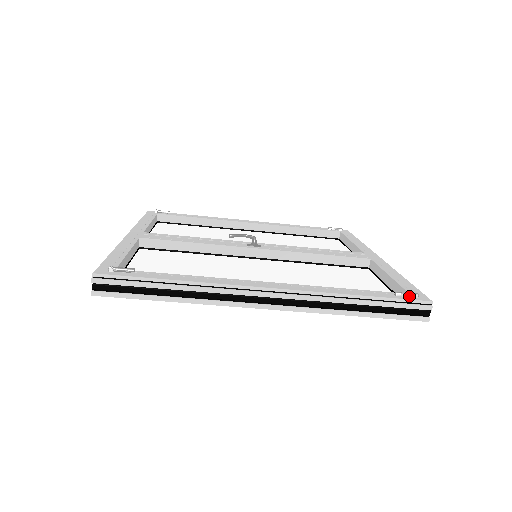
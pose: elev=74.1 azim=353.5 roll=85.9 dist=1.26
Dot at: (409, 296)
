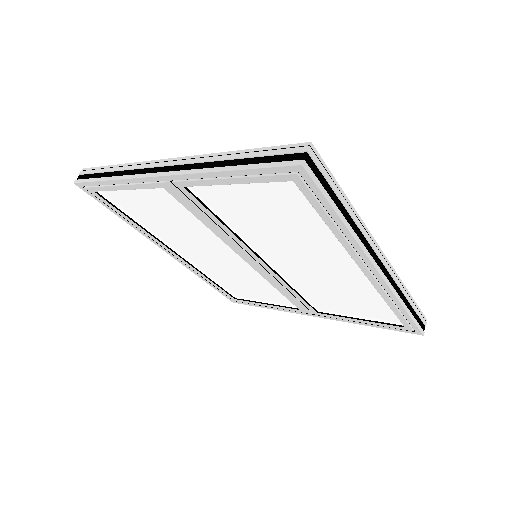
Dot at: occluded
